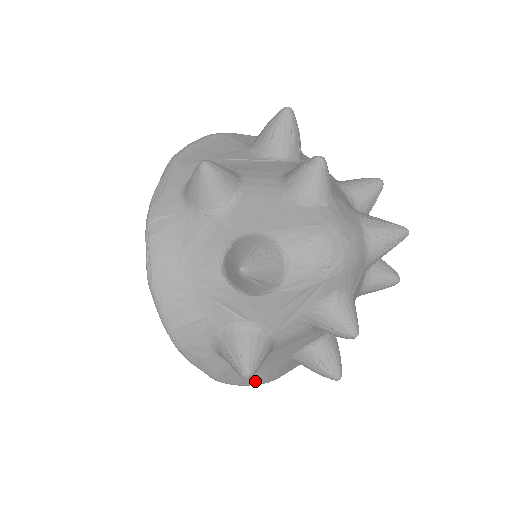
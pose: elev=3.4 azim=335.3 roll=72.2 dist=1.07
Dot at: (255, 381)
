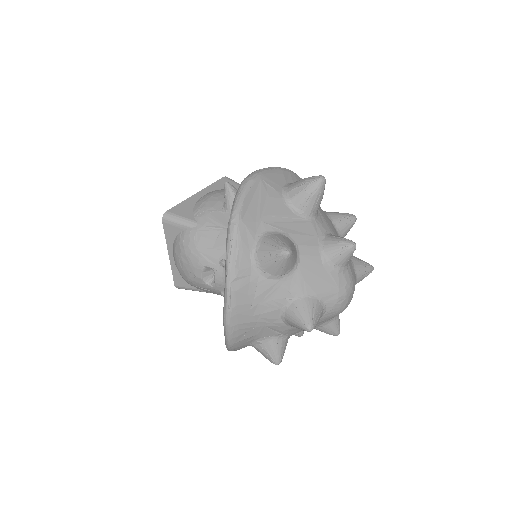
Dot at: occluded
